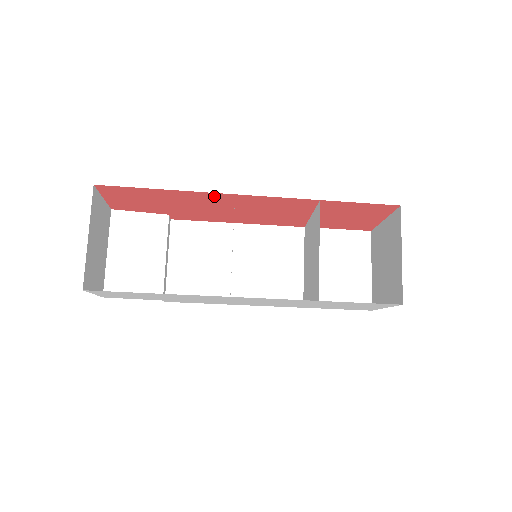
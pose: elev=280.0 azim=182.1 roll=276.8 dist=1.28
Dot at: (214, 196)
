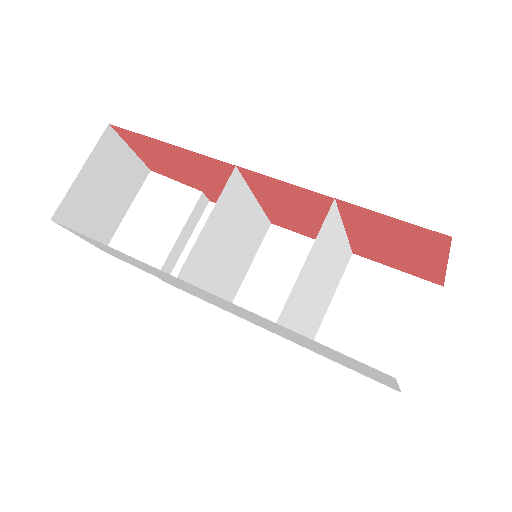
Dot at: (219, 165)
